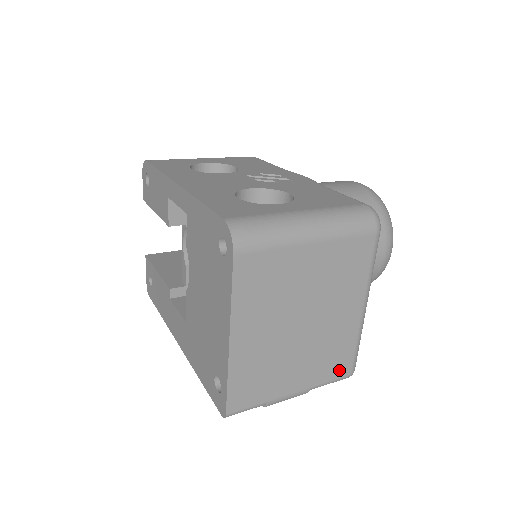
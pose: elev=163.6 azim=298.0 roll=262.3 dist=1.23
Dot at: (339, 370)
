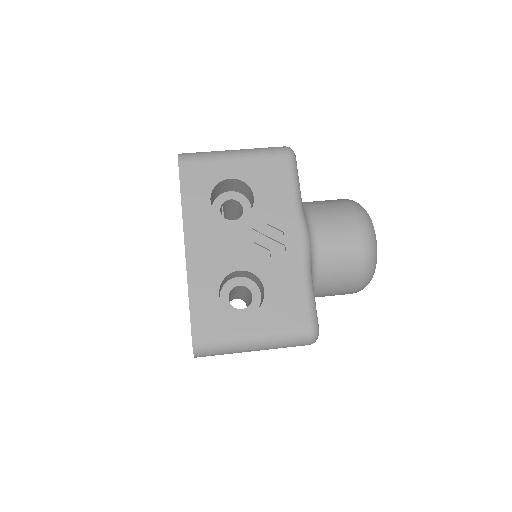
Dot at: occluded
